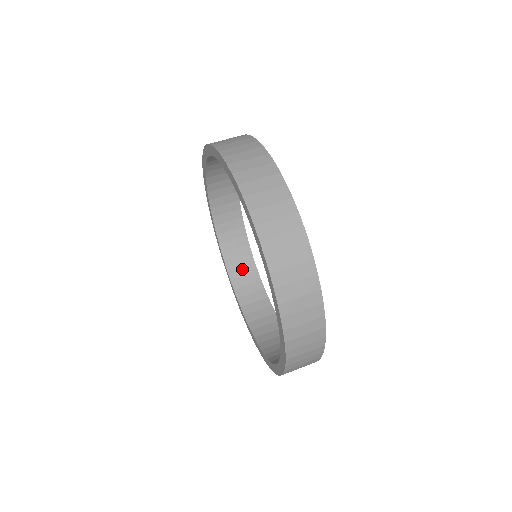
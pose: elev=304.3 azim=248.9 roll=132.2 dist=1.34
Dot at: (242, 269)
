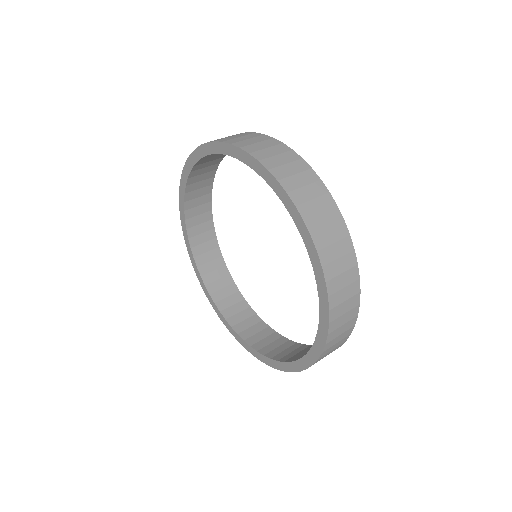
Dot at: (223, 290)
